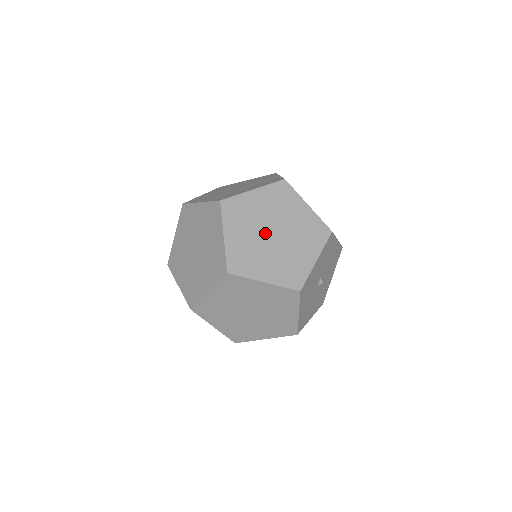
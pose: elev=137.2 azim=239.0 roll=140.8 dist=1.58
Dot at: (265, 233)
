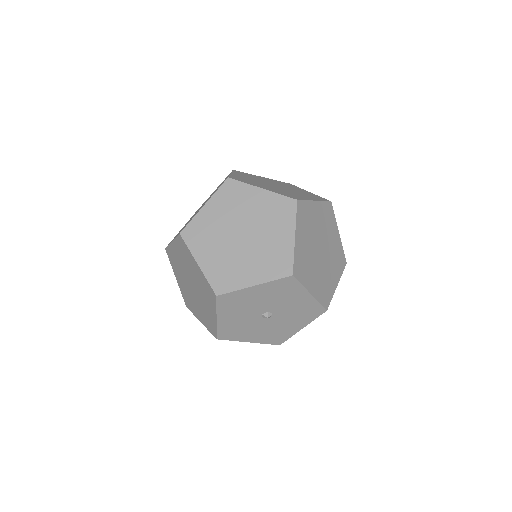
Dot at: (236, 229)
